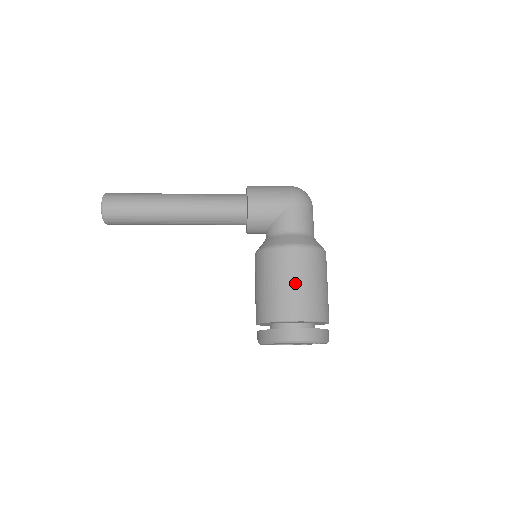
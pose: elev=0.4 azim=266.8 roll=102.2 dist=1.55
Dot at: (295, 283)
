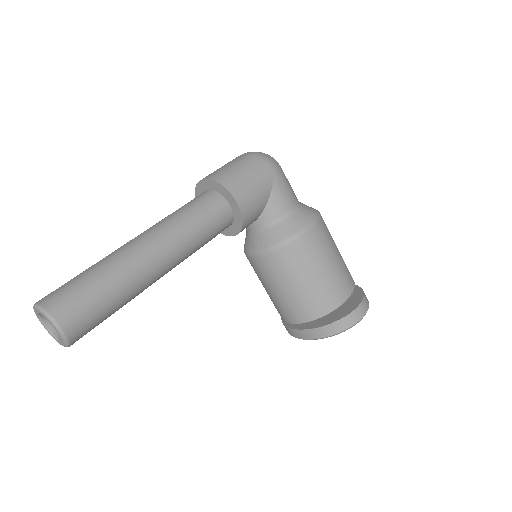
Dot at: (330, 264)
